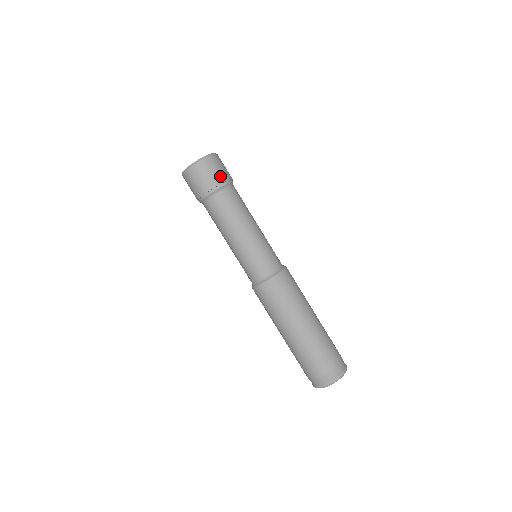
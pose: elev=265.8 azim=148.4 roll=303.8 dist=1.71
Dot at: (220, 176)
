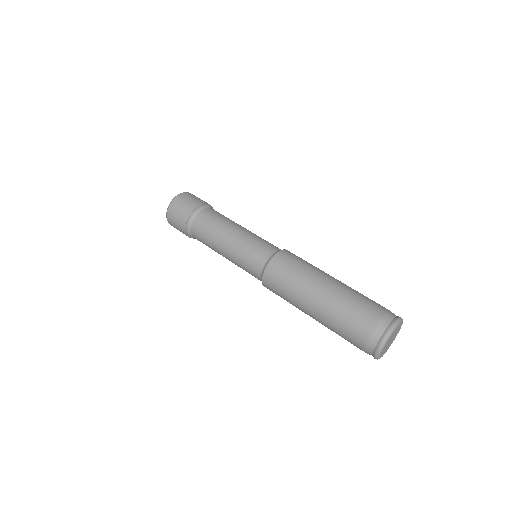
Dot at: (189, 207)
